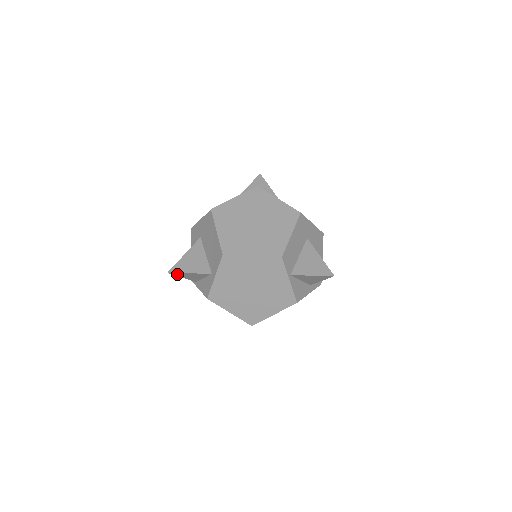
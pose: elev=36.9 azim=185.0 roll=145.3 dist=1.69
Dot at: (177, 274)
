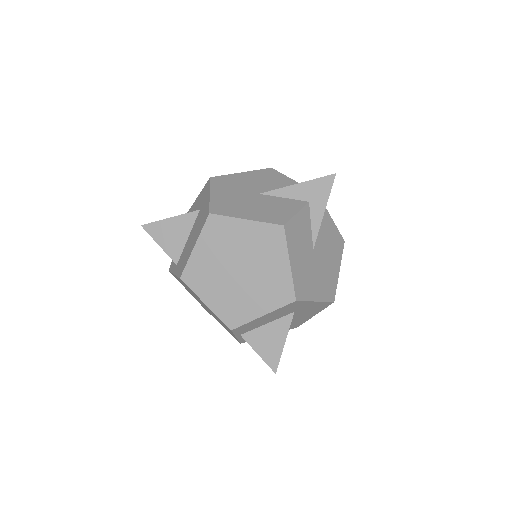
Dot at: (152, 231)
